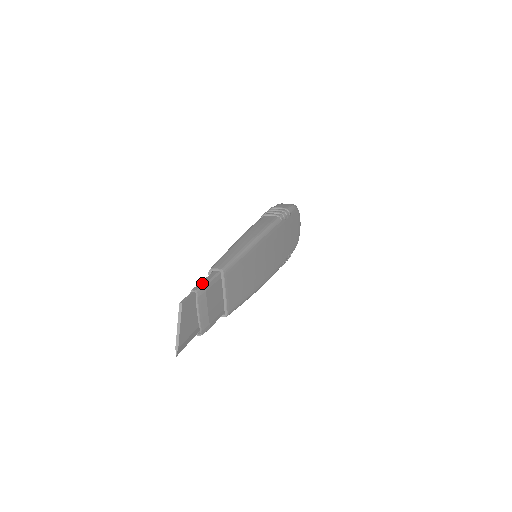
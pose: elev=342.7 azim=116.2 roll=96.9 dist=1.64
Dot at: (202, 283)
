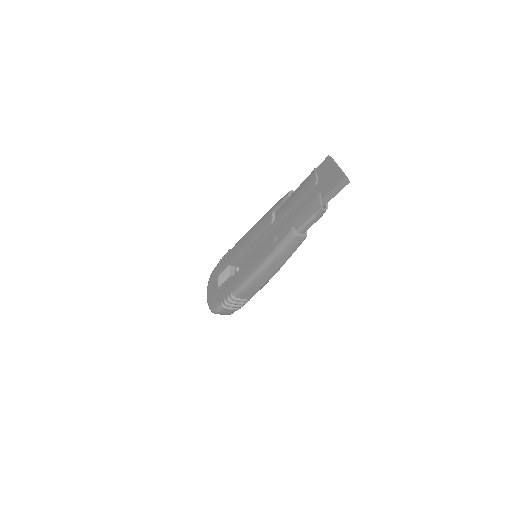
Dot at: occluded
